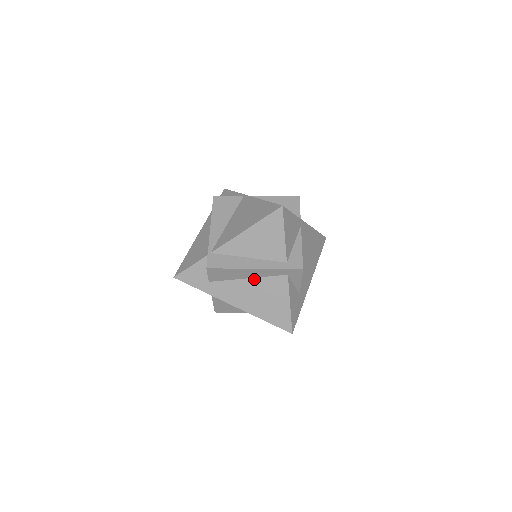
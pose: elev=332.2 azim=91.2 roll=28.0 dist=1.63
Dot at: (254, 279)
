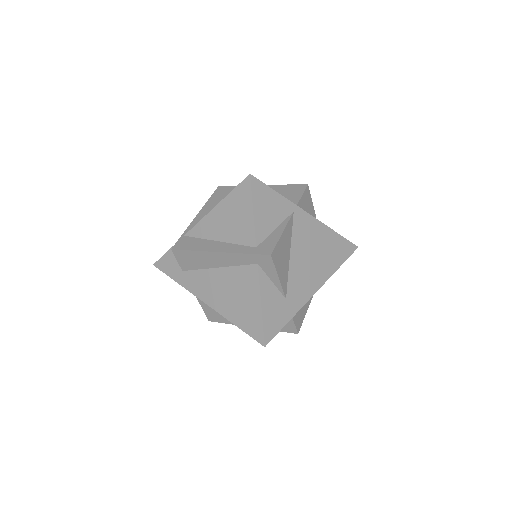
Dot at: (224, 269)
